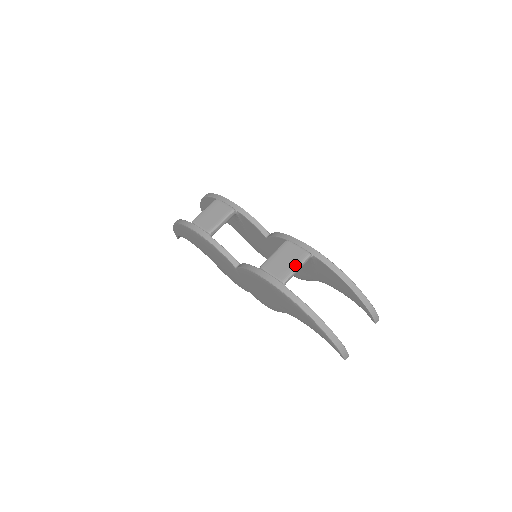
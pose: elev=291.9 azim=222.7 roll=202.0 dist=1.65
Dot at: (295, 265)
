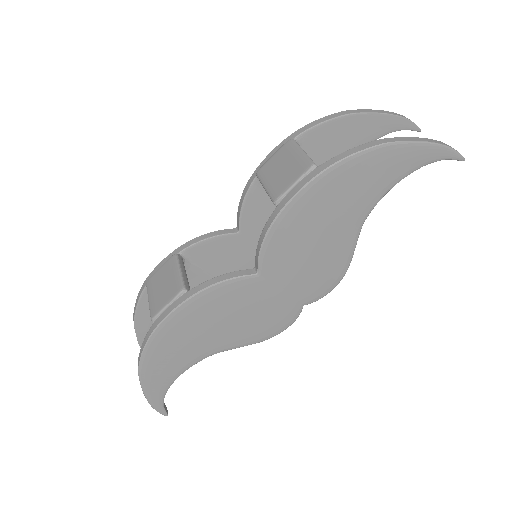
Dot at: (296, 153)
